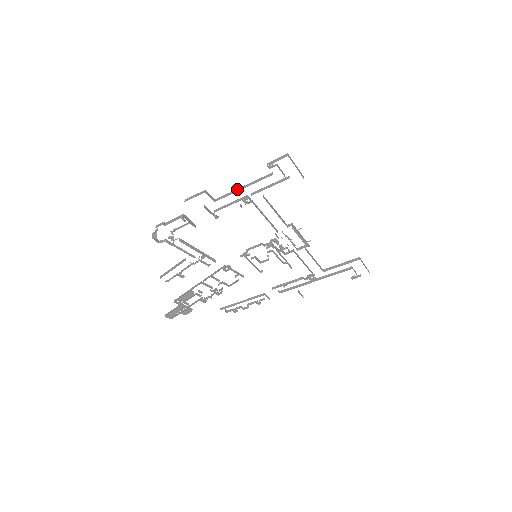
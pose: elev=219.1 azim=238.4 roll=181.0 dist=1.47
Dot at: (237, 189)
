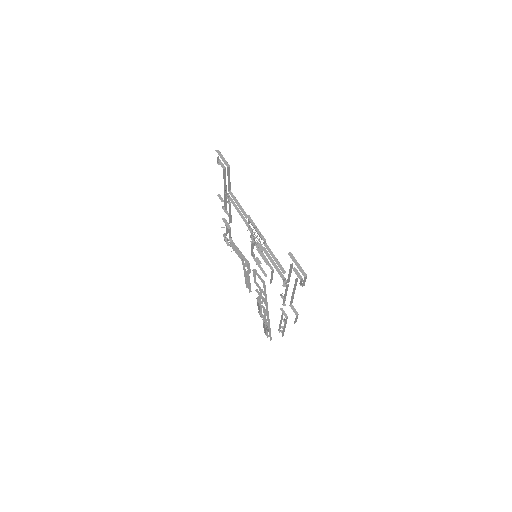
Dot at: occluded
